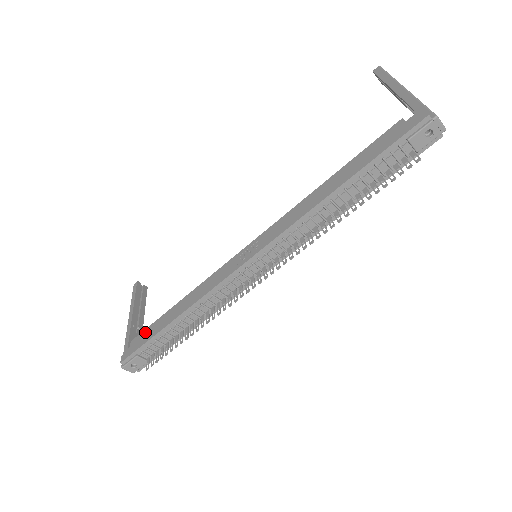
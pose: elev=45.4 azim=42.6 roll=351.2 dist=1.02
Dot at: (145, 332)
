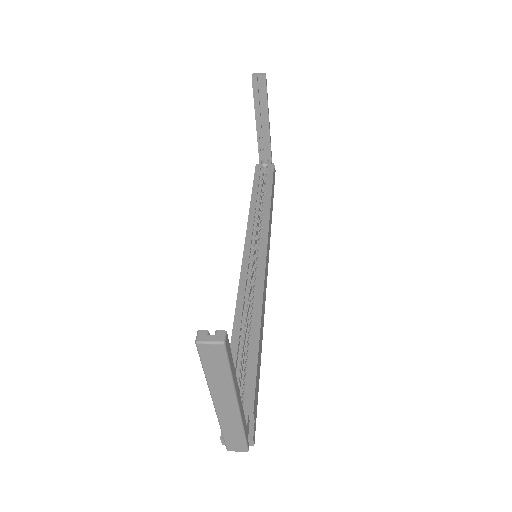
Dot at: occluded
